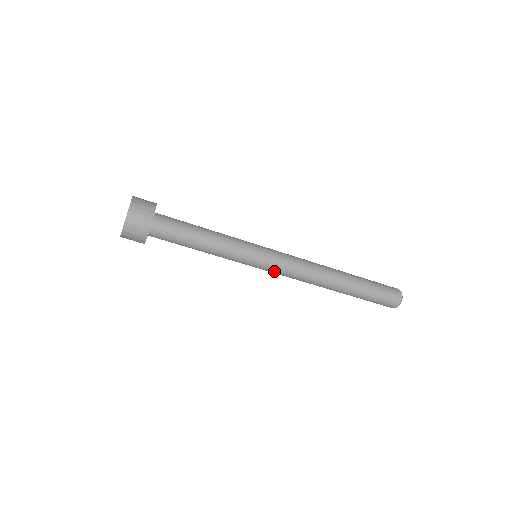
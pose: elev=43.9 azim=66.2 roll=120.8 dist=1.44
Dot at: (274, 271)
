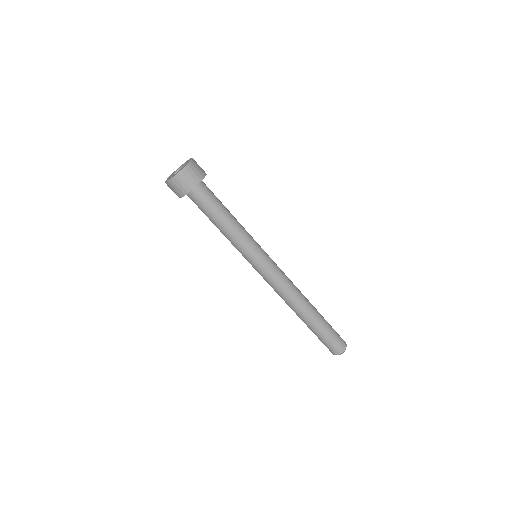
Dot at: (270, 271)
